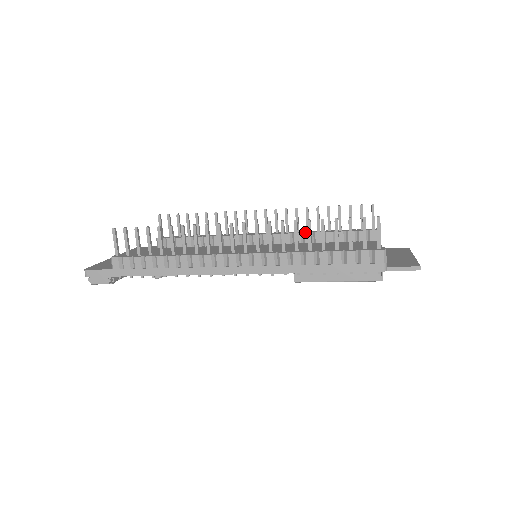
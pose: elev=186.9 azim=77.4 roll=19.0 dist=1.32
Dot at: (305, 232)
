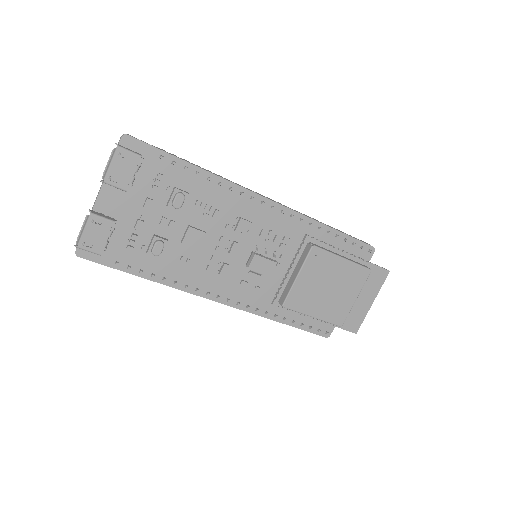
Dot at: occluded
